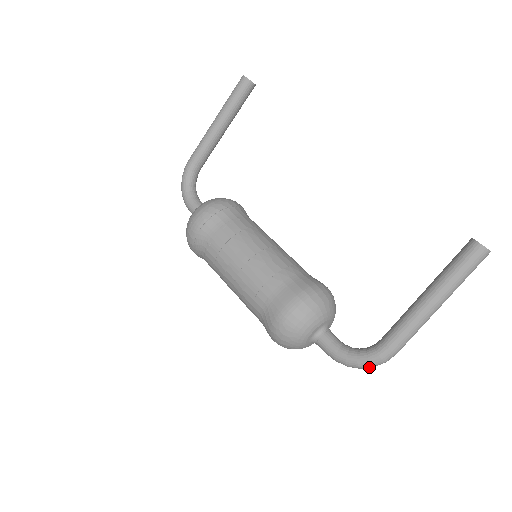
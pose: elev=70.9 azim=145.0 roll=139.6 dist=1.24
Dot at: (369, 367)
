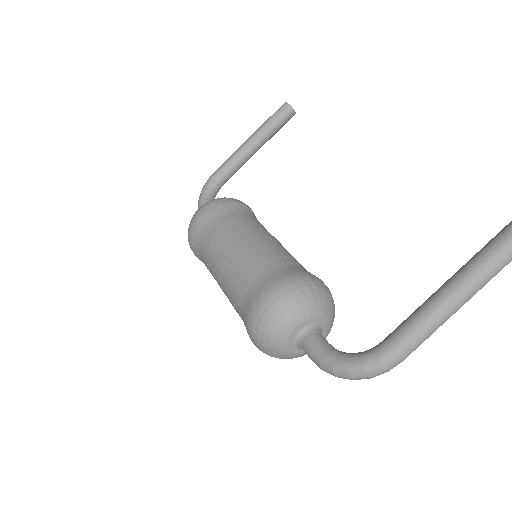
Dot at: (362, 375)
